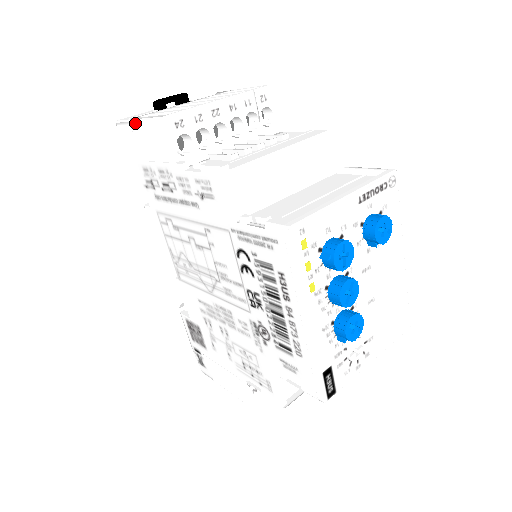
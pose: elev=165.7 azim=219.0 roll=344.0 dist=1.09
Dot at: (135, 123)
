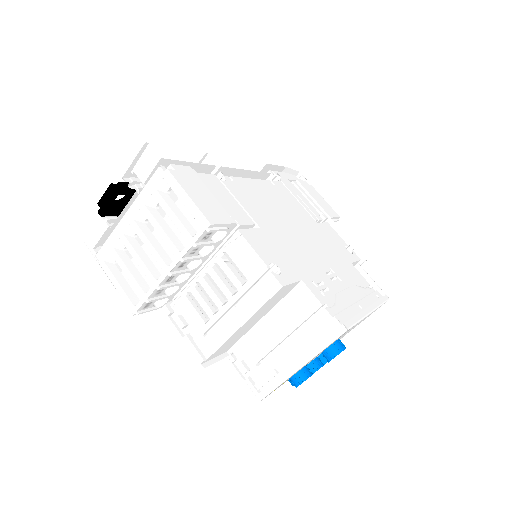
Dot at: (106, 272)
